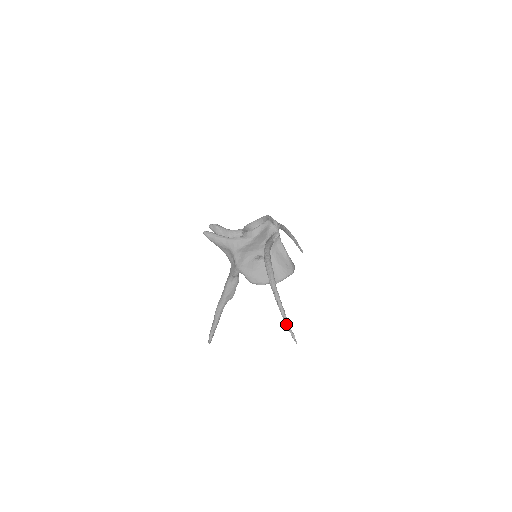
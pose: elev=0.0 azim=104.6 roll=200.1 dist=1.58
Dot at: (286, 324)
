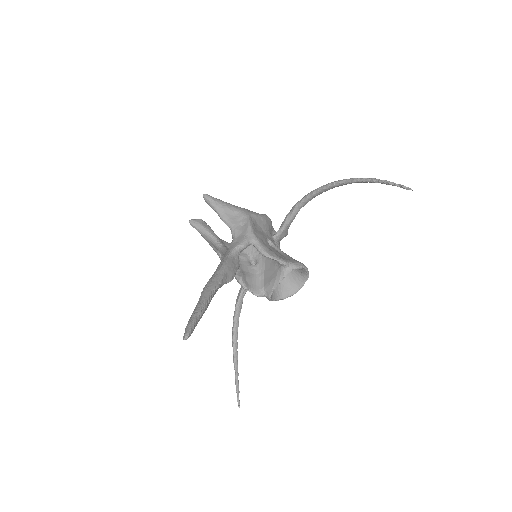
Dot at: (387, 181)
